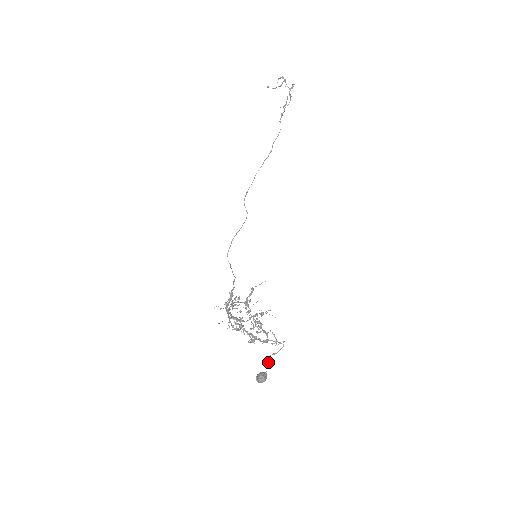
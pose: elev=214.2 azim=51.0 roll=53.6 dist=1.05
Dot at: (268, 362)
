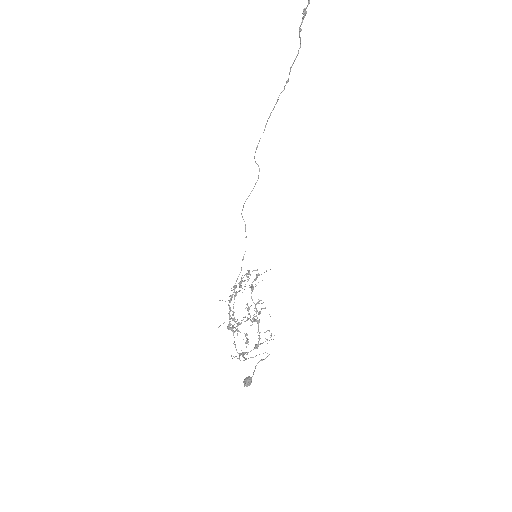
Dot at: occluded
